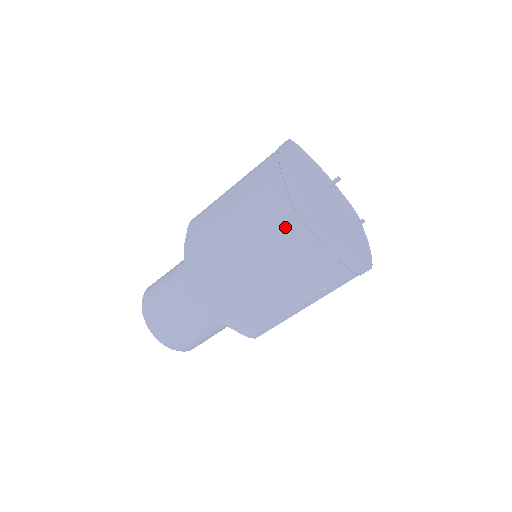
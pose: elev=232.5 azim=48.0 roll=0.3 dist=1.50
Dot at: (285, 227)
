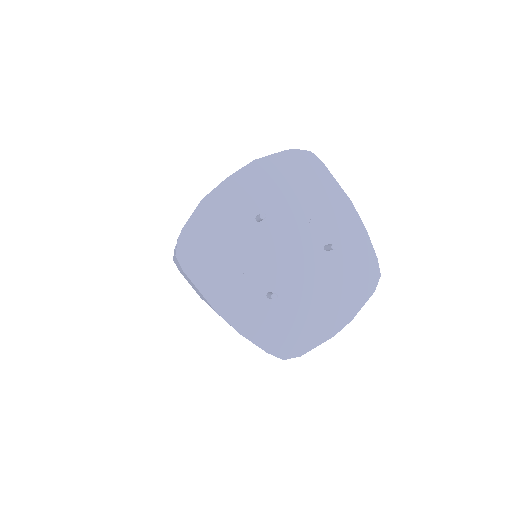
Dot at: occluded
